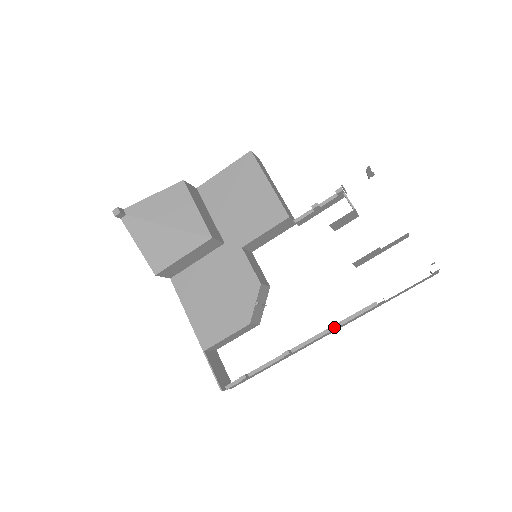
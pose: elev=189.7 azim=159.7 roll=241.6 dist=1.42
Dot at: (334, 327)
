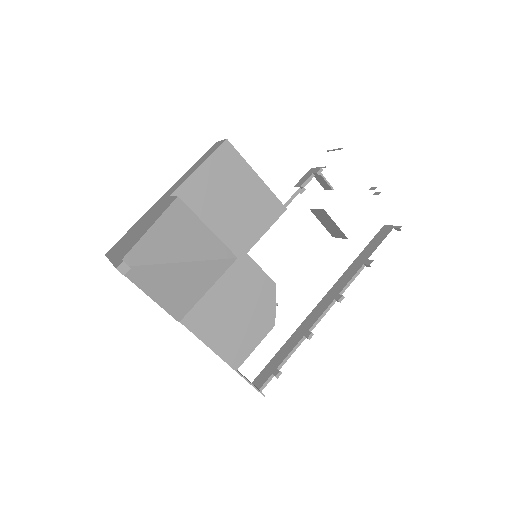
Dot at: (343, 298)
